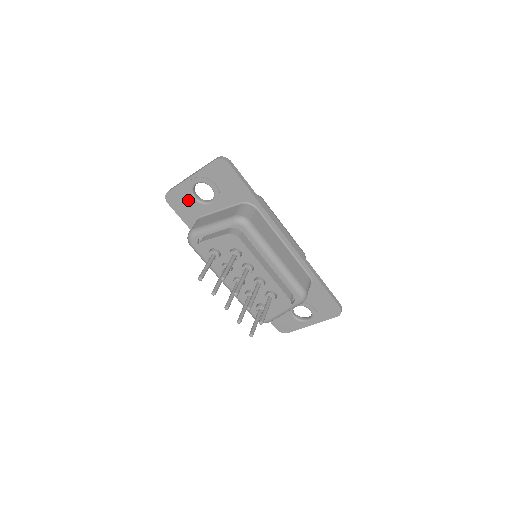
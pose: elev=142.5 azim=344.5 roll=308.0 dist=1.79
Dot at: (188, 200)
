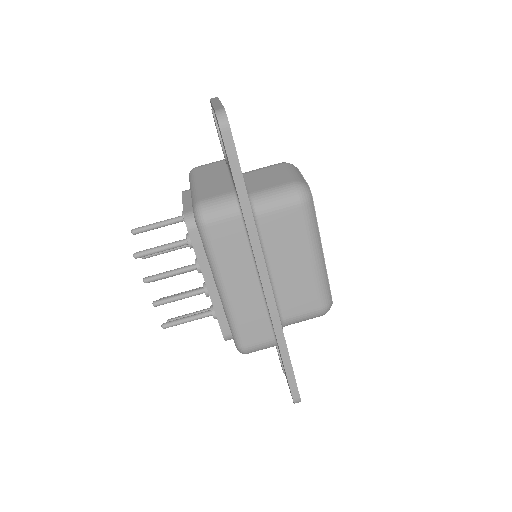
Dot at: occluded
